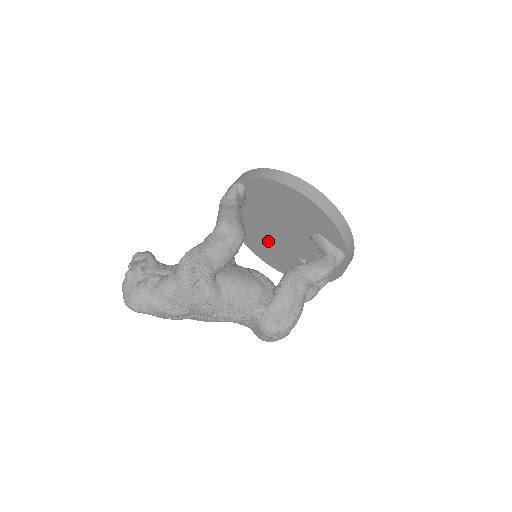
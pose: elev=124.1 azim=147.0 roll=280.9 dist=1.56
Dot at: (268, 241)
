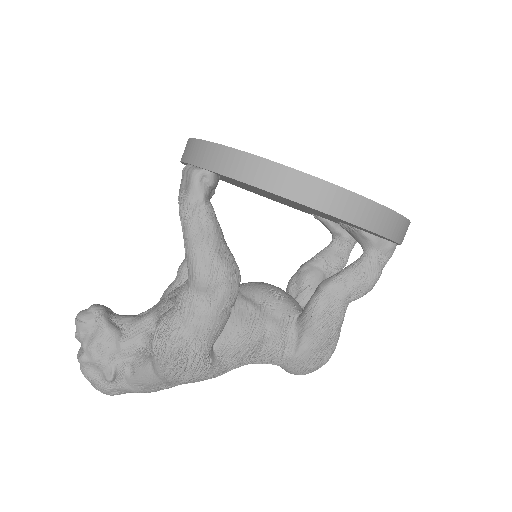
Dot at: occluded
